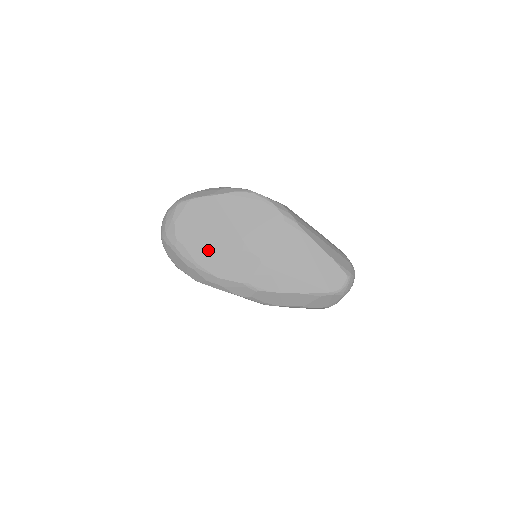
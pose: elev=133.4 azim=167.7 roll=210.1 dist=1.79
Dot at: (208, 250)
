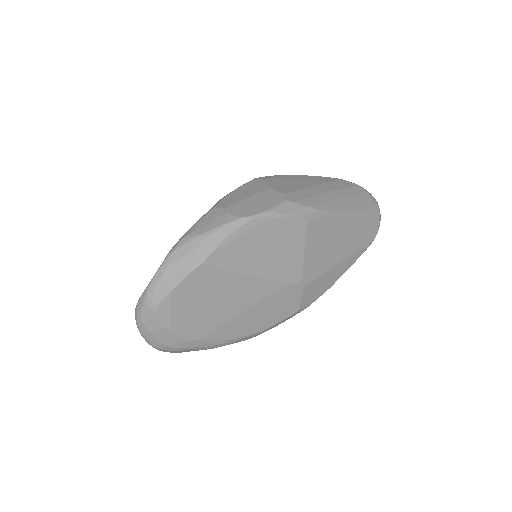
Dot at: (235, 320)
